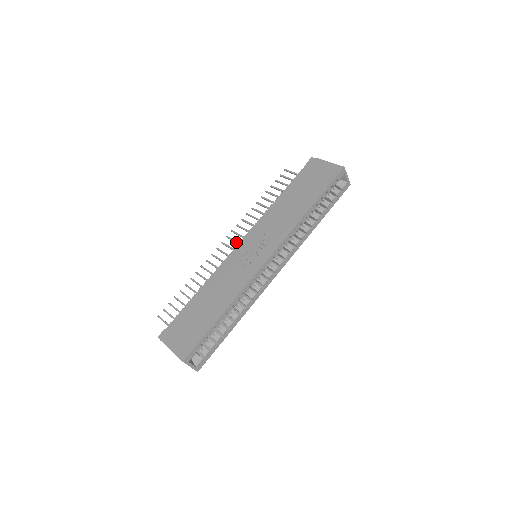
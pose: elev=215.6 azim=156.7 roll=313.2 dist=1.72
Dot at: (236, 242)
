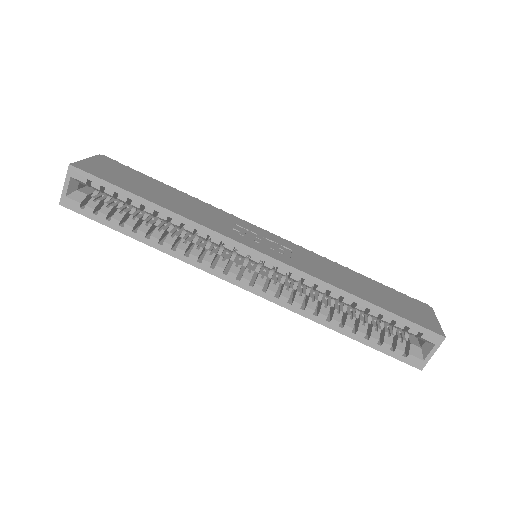
Dot at: occluded
